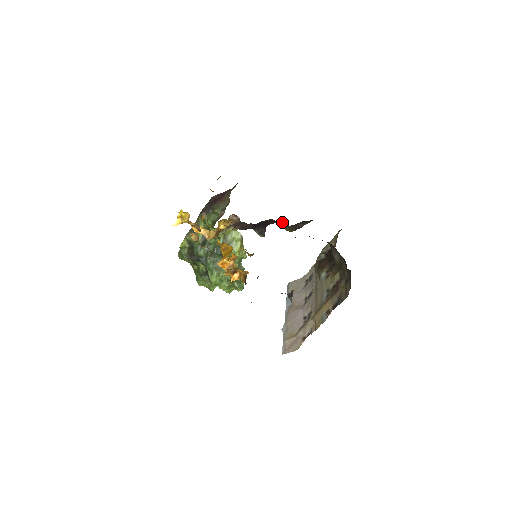
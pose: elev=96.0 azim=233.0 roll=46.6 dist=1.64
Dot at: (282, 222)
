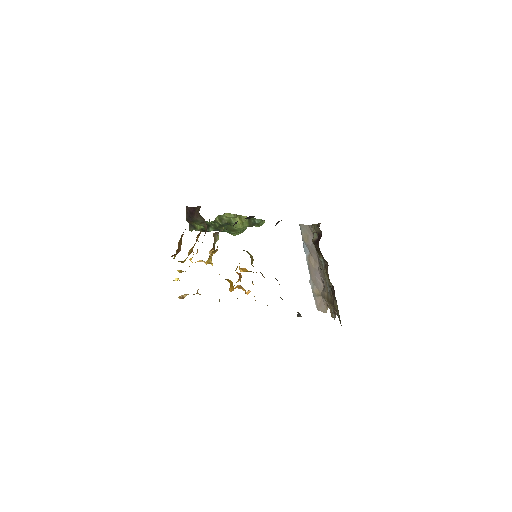
Dot at: occluded
